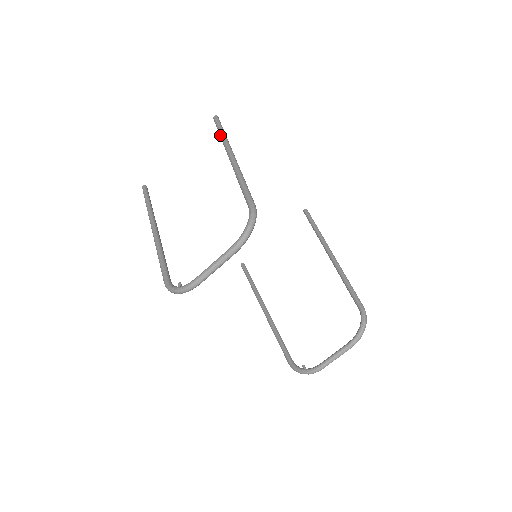
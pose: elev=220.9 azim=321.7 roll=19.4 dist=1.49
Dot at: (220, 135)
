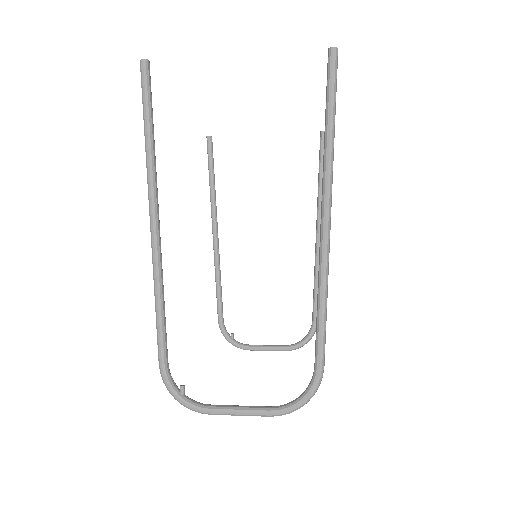
Dot at: (327, 132)
